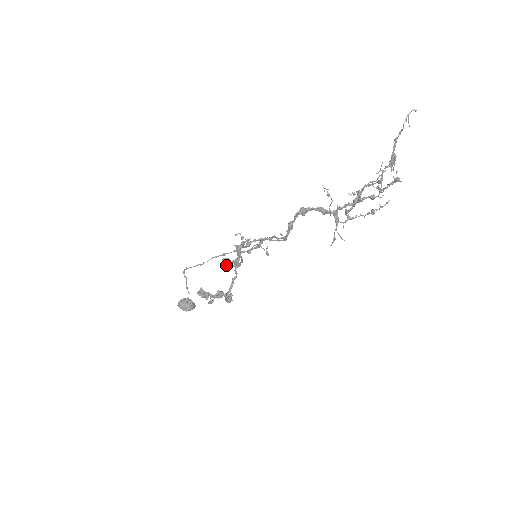
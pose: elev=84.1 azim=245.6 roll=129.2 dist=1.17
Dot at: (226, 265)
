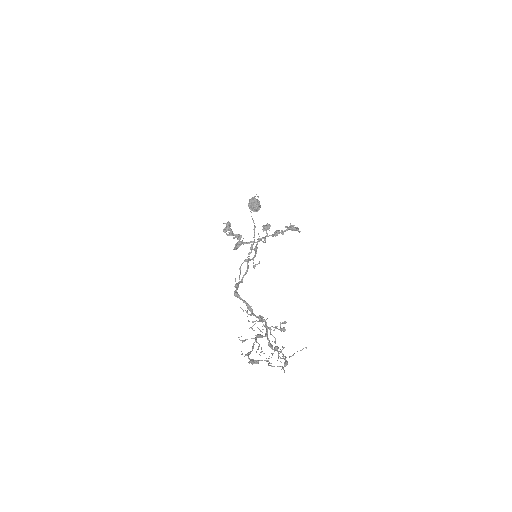
Dot at: occluded
